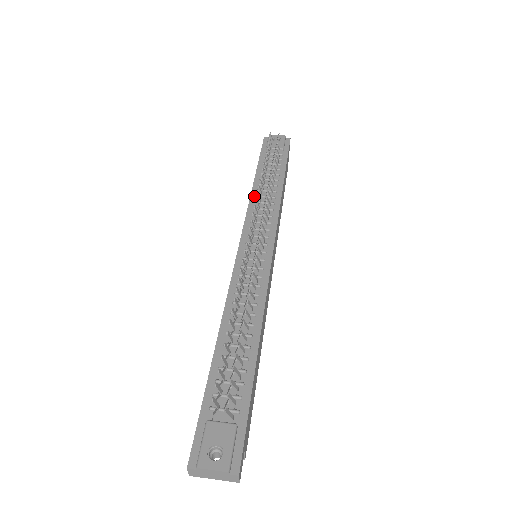
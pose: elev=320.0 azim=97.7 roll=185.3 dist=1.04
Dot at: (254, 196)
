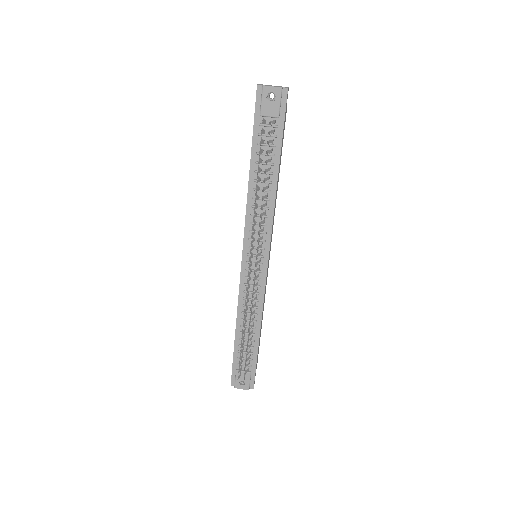
Dot at: (251, 197)
